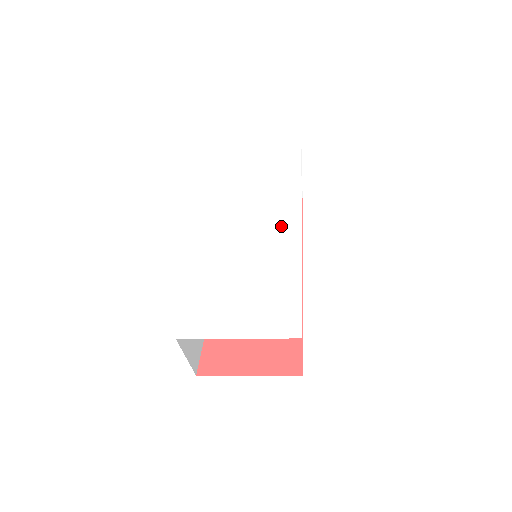
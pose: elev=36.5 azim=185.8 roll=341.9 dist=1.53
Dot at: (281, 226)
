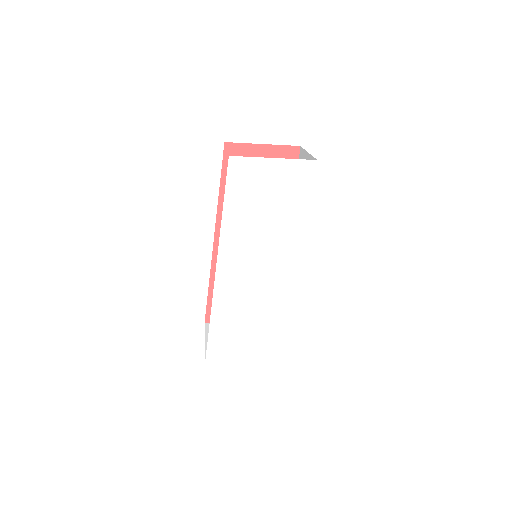
Dot at: (287, 267)
